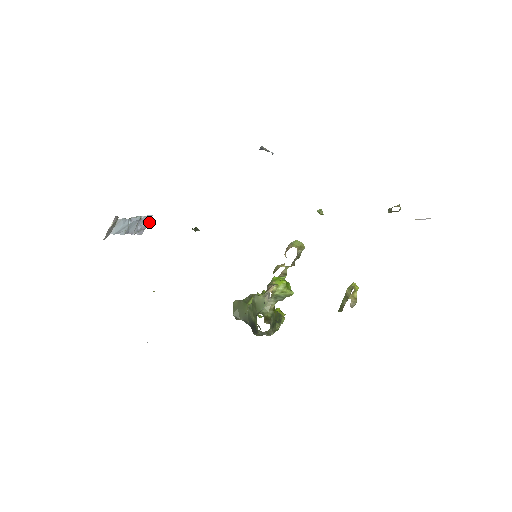
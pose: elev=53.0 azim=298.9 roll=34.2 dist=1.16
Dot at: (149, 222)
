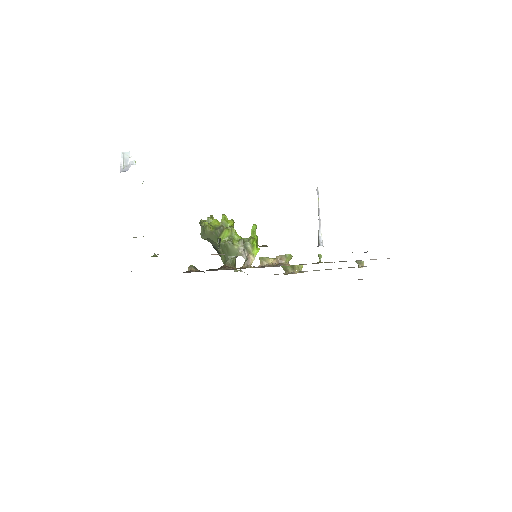
Dot at: occluded
